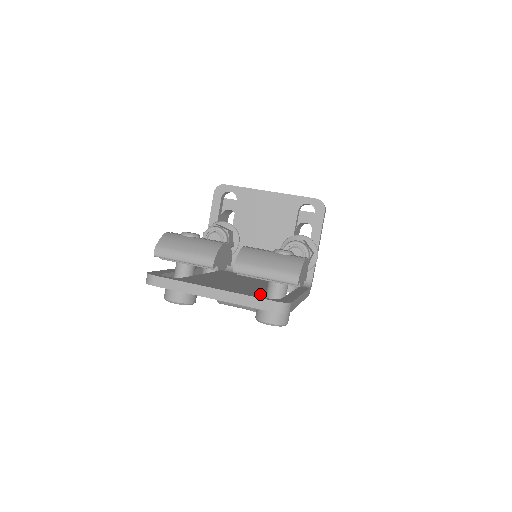
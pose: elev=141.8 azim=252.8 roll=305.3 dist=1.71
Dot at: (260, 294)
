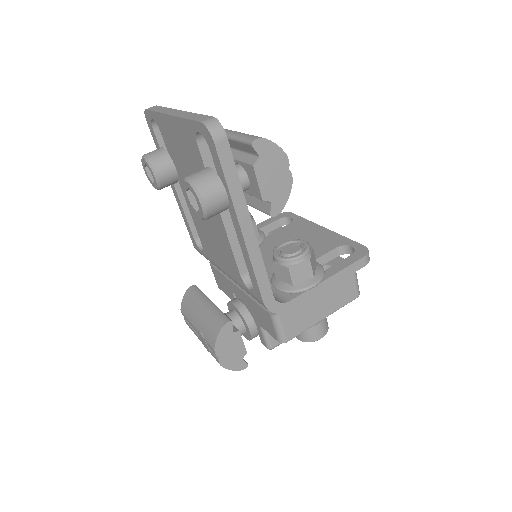
Dot at: occluded
